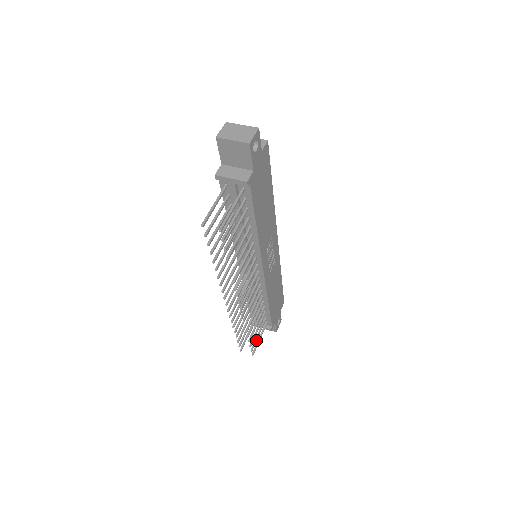
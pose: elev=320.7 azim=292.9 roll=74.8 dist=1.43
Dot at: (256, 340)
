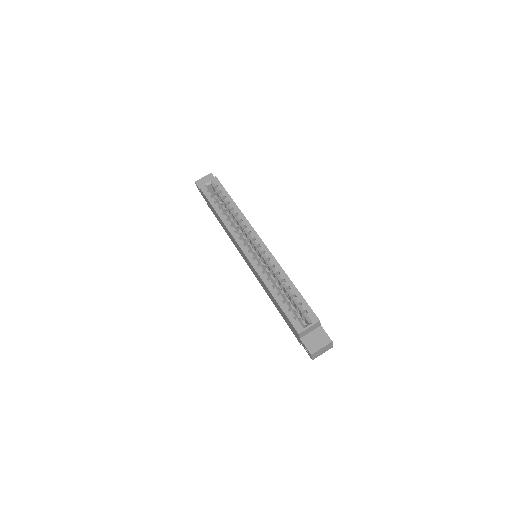
Dot at: occluded
